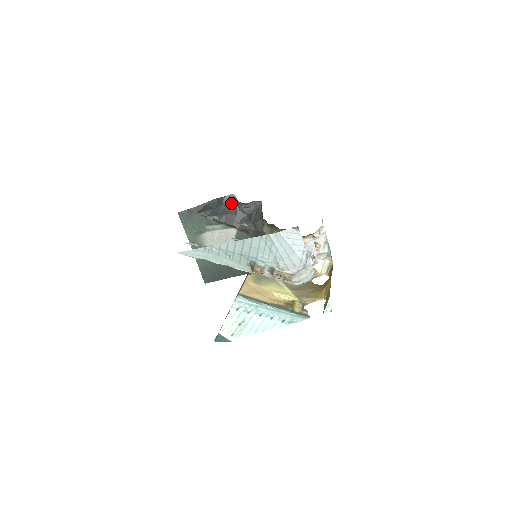
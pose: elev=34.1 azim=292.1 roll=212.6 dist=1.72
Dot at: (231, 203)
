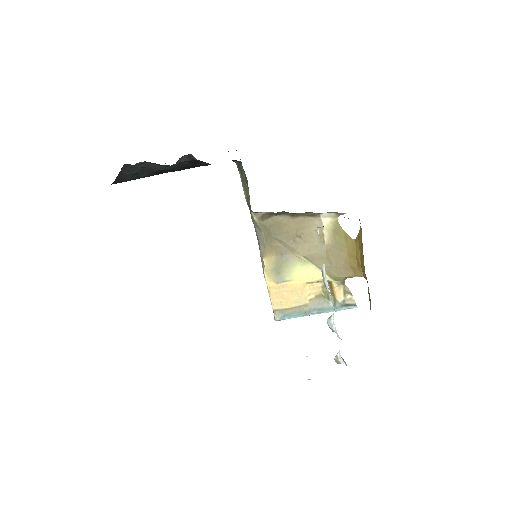
Dot at: (150, 164)
